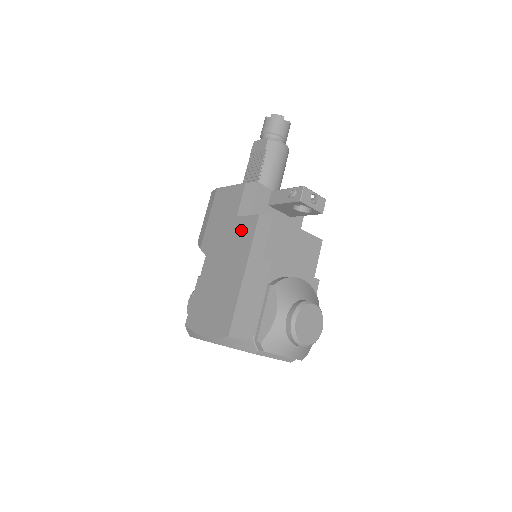
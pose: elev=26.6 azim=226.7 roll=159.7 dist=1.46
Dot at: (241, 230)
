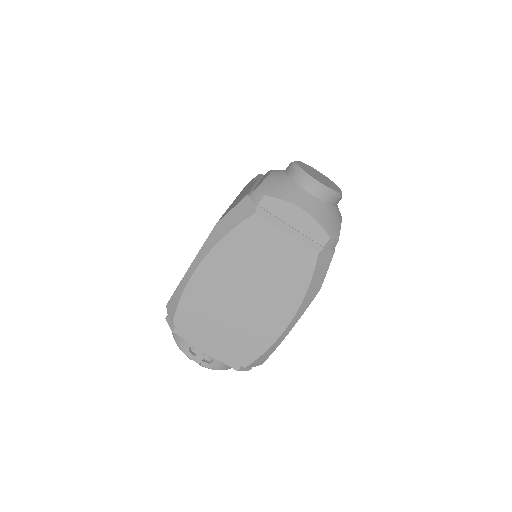
Dot at: occluded
